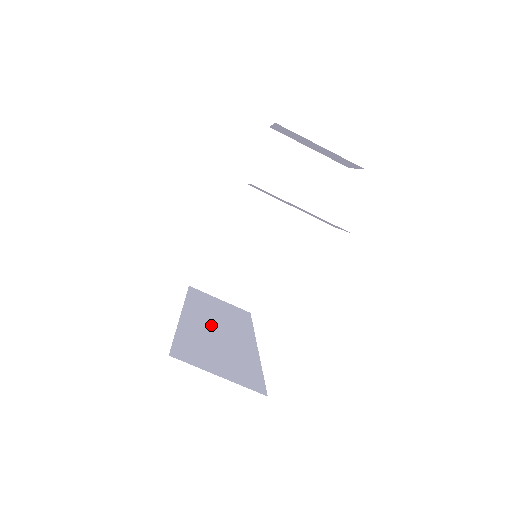
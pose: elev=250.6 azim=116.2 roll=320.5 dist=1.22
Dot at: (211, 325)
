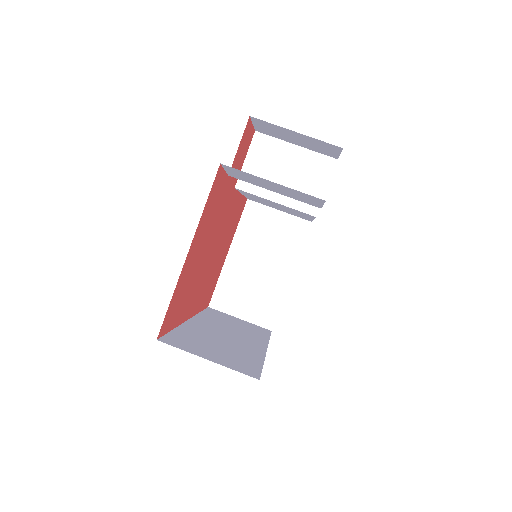
Dot at: (219, 331)
